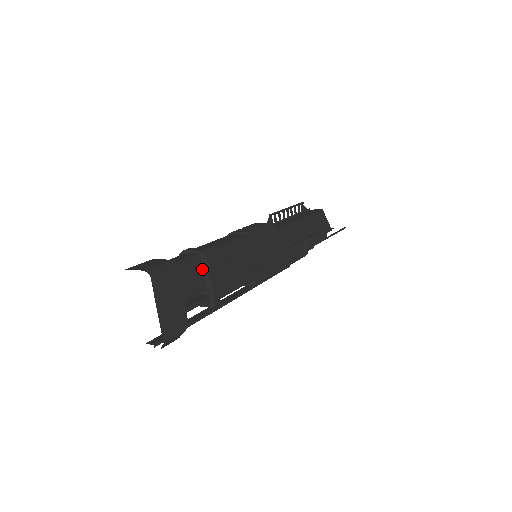
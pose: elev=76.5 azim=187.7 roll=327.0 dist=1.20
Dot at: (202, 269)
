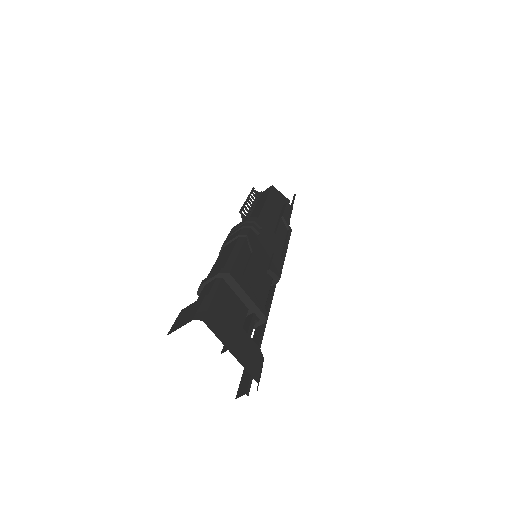
Dot at: (232, 291)
